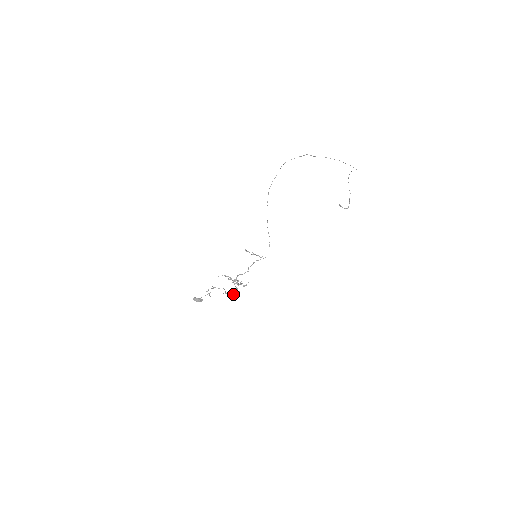
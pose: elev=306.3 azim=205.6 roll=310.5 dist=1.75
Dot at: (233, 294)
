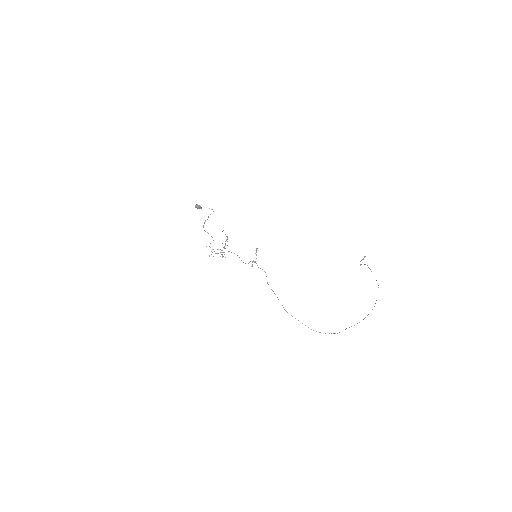
Dot at: (209, 256)
